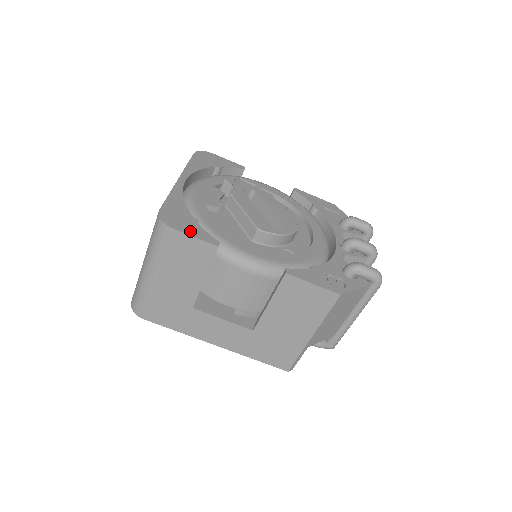
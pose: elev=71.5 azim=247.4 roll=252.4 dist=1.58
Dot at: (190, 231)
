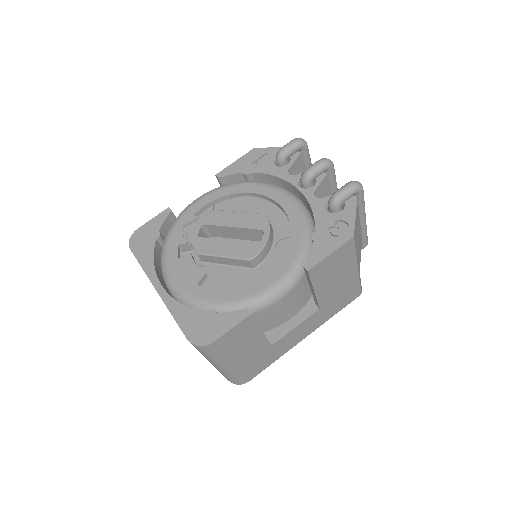
Dot at: (223, 328)
